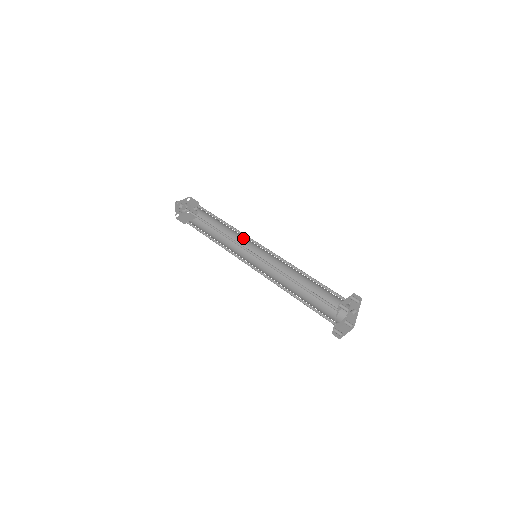
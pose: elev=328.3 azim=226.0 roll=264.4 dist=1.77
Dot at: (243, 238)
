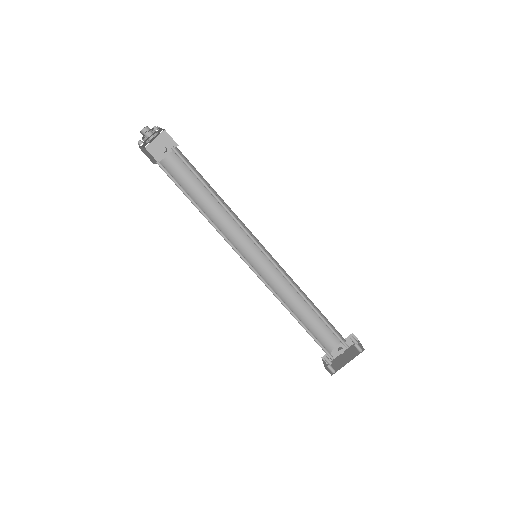
Dot at: (235, 225)
